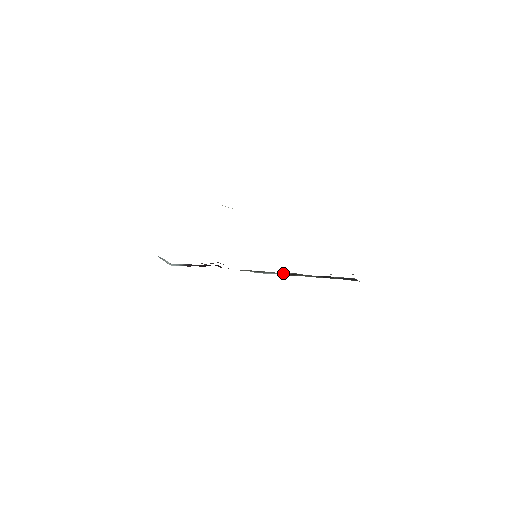
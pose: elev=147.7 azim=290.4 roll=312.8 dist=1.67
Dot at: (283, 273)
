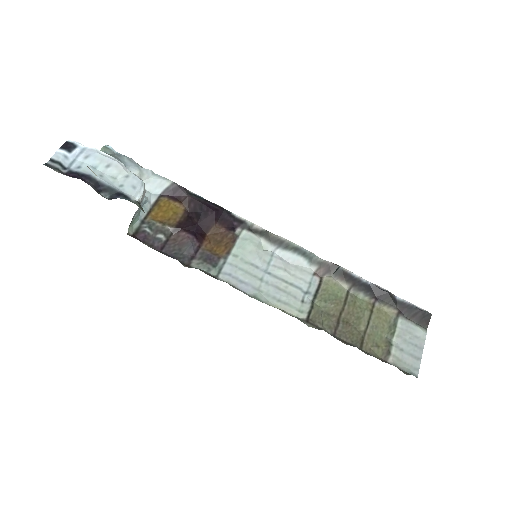
Dot at: (317, 257)
